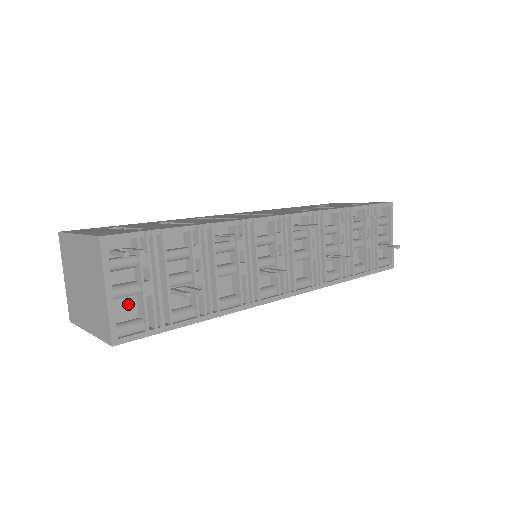
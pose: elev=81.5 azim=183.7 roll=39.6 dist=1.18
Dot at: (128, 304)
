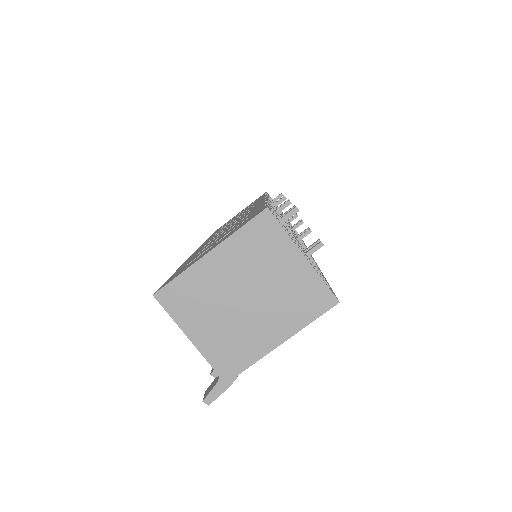
Dot at: occluded
